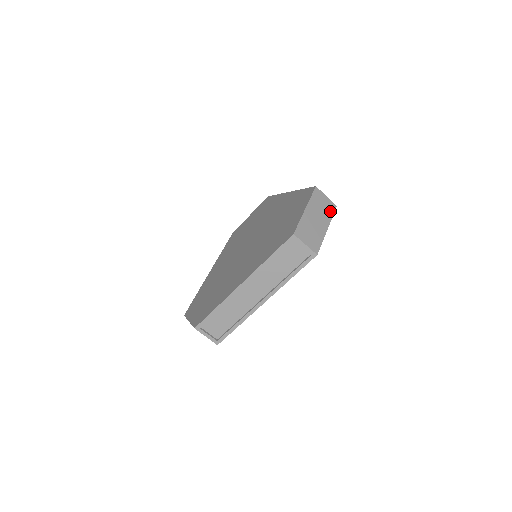
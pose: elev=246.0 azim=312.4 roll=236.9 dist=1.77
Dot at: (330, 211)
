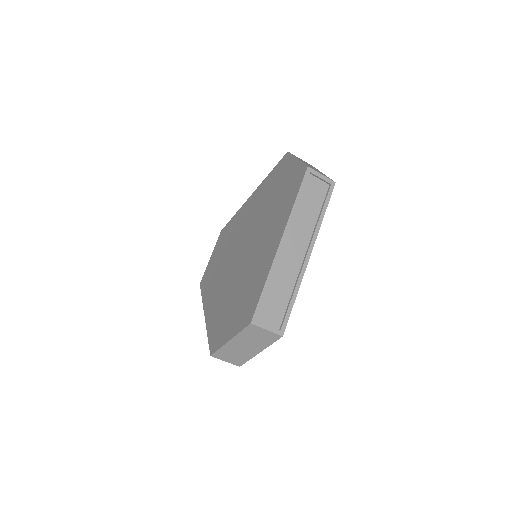
Dot at: (312, 166)
